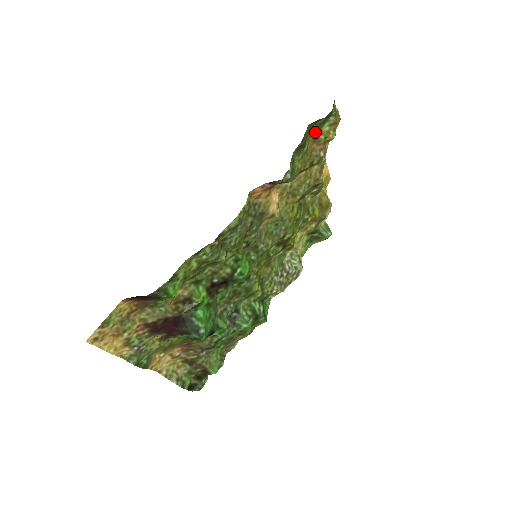
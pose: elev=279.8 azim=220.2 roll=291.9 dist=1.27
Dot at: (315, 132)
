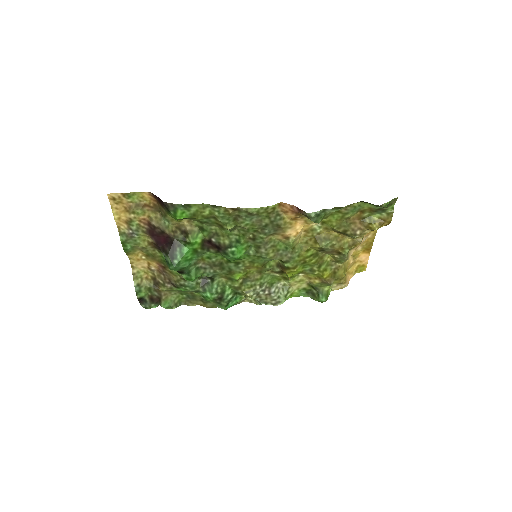
Dot at: (365, 212)
